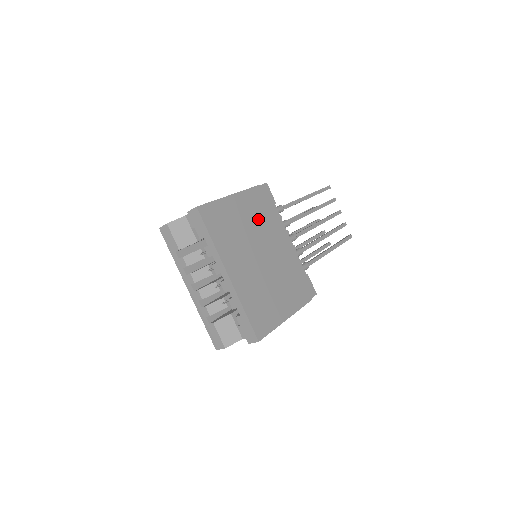
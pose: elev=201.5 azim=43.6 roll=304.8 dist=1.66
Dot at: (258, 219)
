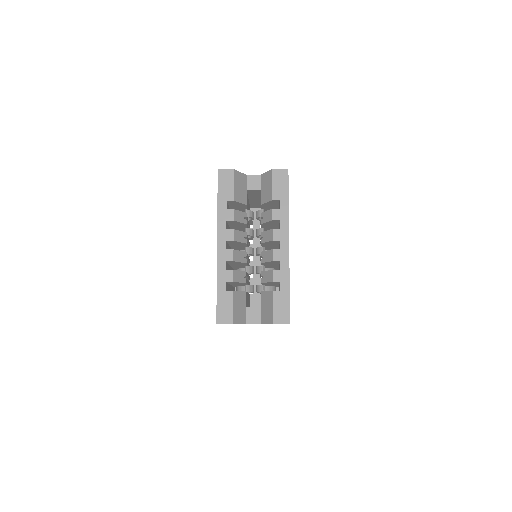
Dot at: occluded
